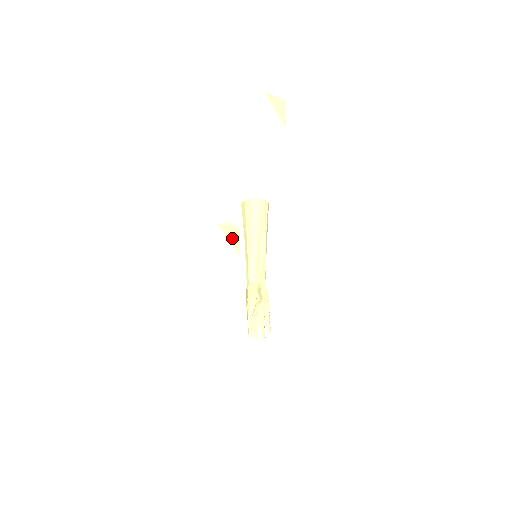
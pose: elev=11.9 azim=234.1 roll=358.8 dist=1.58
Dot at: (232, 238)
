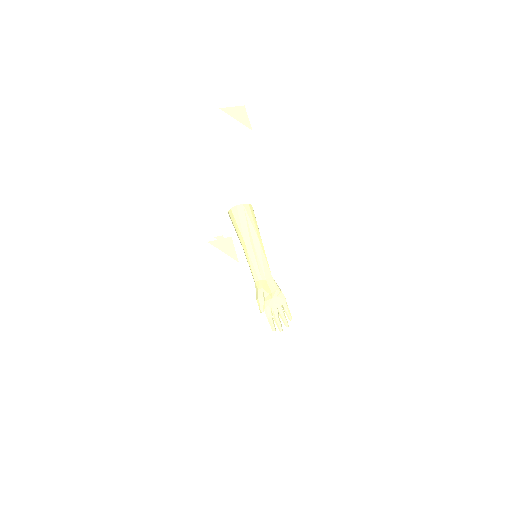
Dot at: (226, 249)
